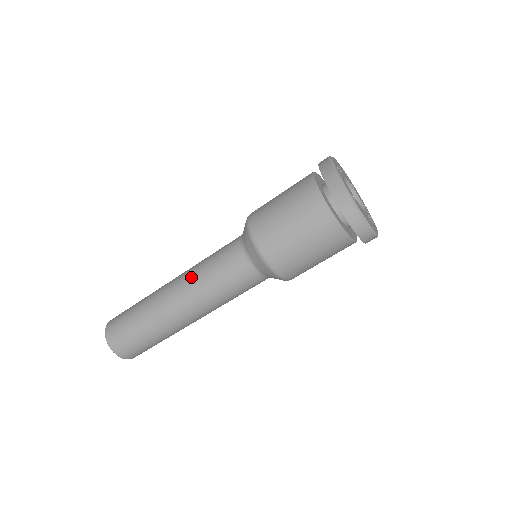
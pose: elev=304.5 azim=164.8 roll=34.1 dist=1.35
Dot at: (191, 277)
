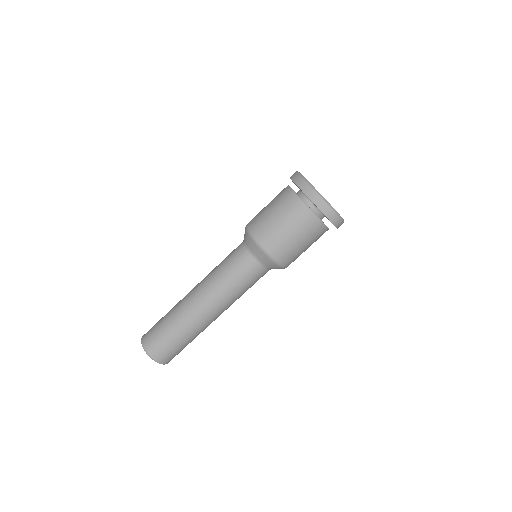
Dot at: (211, 284)
